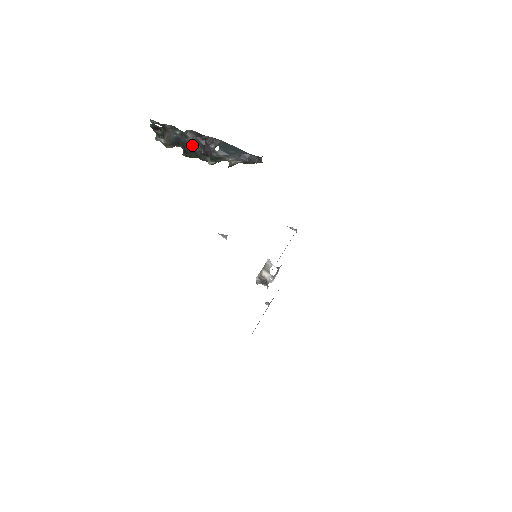
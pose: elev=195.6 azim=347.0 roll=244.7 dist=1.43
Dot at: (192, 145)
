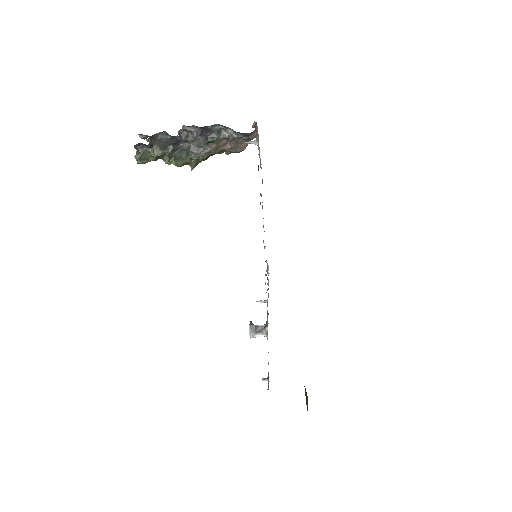
Dot at: (185, 141)
